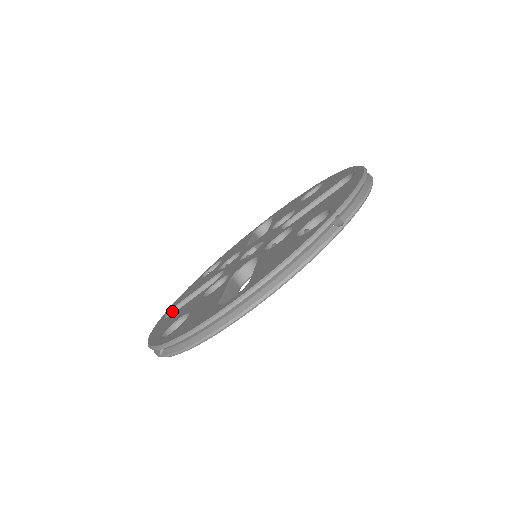
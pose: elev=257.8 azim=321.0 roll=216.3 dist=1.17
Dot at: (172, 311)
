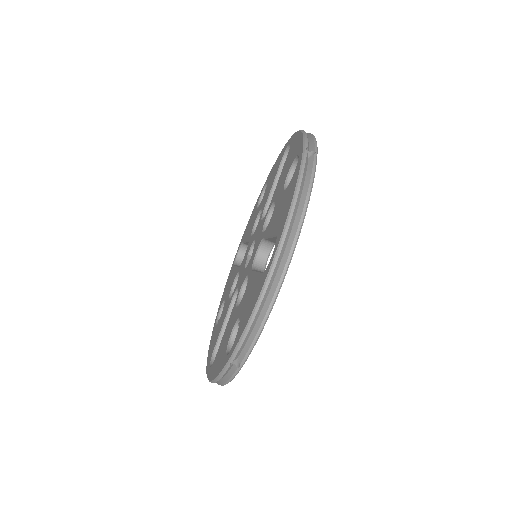
Dot at: (241, 246)
